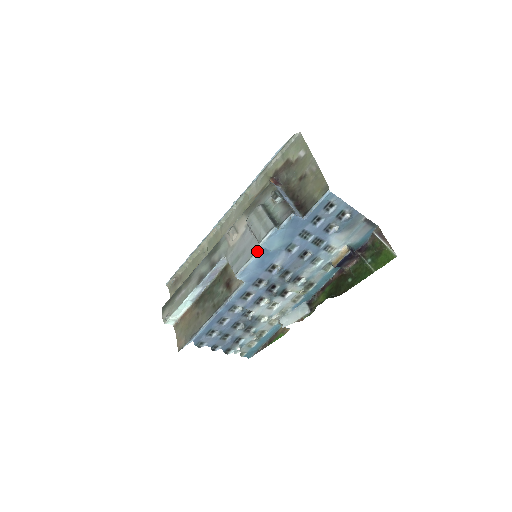
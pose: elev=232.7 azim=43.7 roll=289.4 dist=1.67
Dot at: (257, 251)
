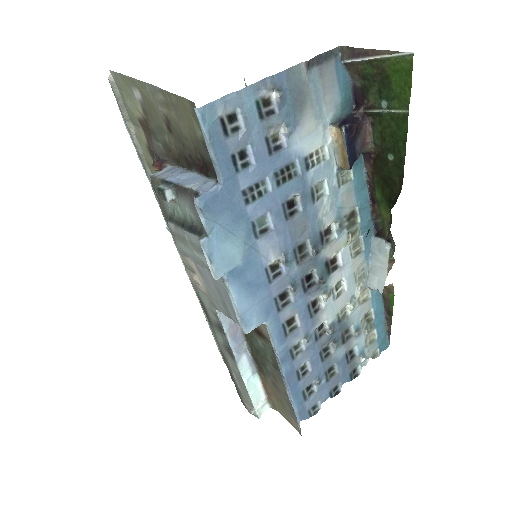
Dot at: (224, 285)
